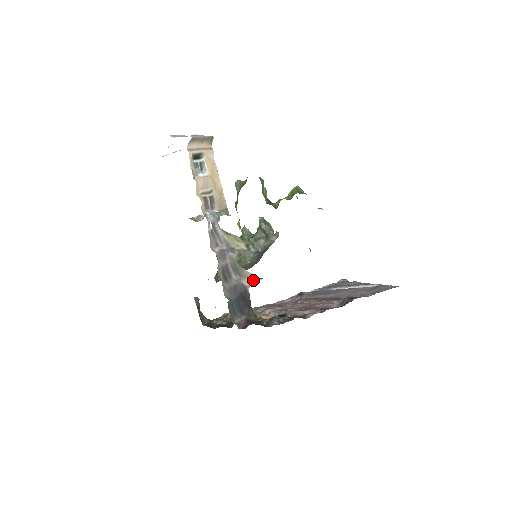
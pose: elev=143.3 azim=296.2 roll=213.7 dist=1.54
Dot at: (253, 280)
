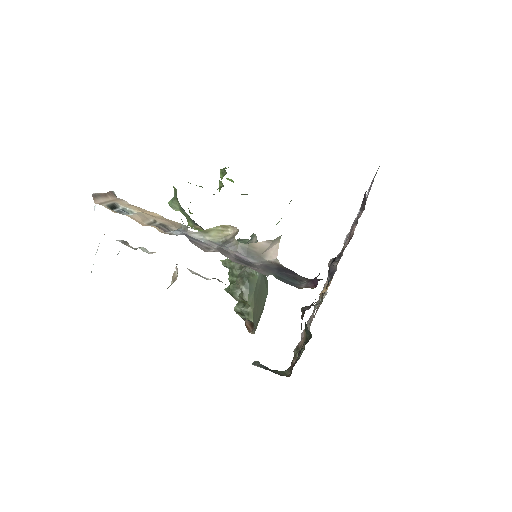
Dot at: (273, 250)
